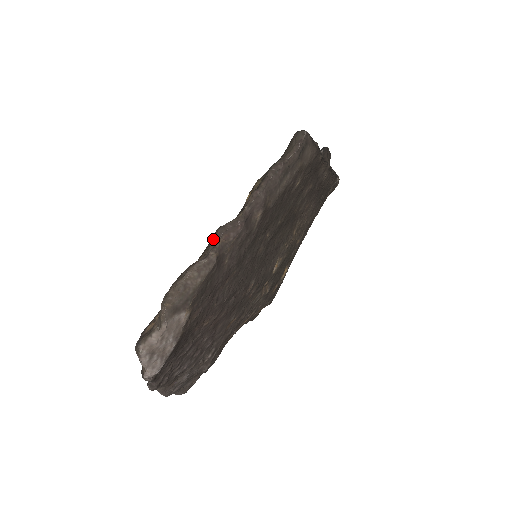
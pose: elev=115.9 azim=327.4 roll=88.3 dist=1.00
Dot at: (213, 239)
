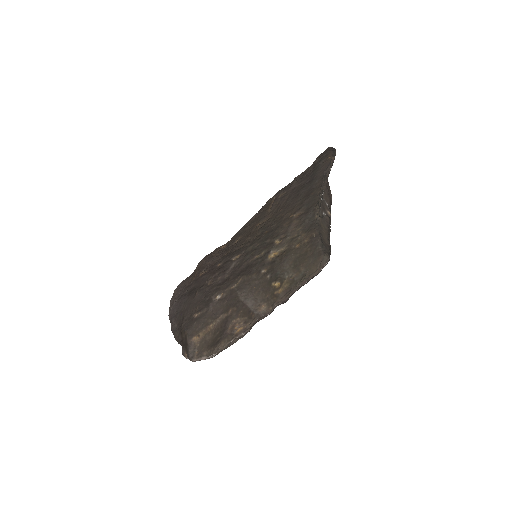
Dot at: (251, 321)
